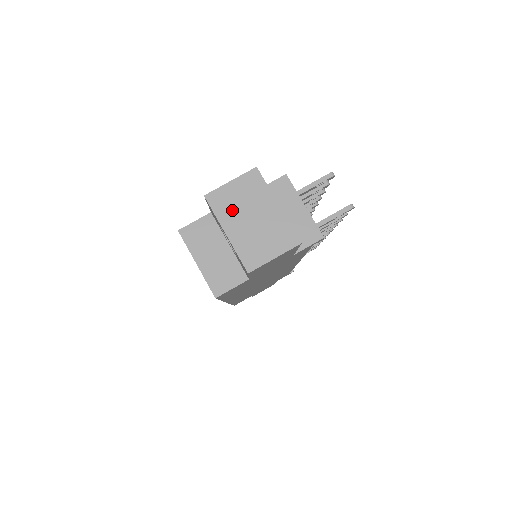
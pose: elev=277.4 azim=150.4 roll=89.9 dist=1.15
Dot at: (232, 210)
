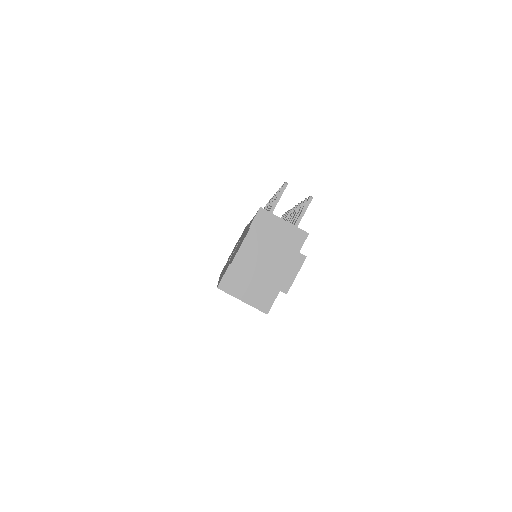
Dot at: (253, 262)
